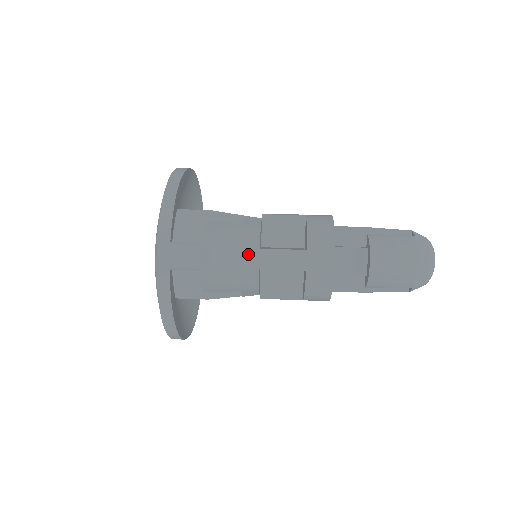
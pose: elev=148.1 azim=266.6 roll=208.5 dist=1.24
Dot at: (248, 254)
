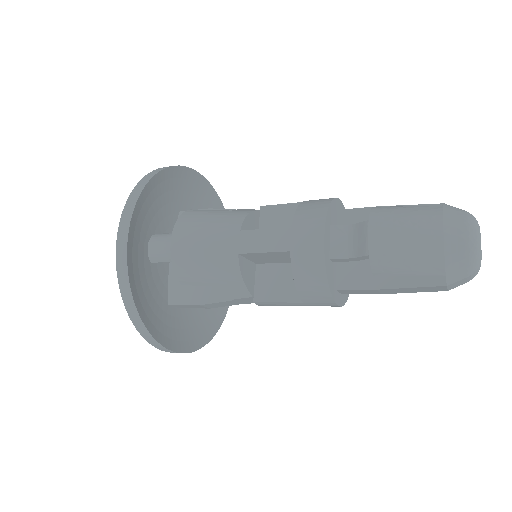
Dot at: (226, 236)
